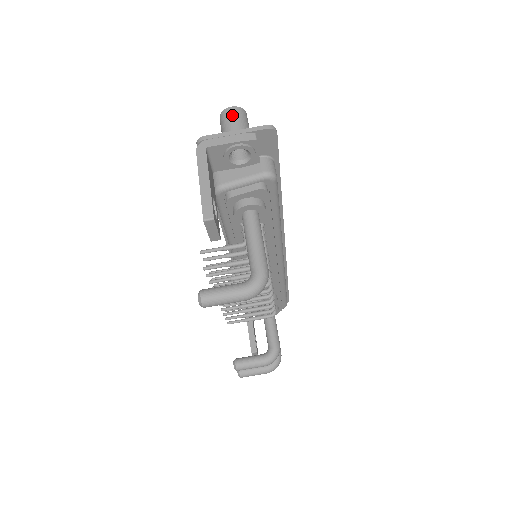
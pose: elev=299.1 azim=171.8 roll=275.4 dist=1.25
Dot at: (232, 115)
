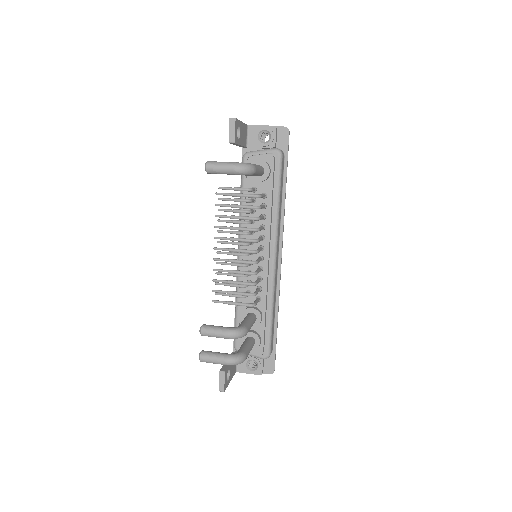
Dot at: occluded
